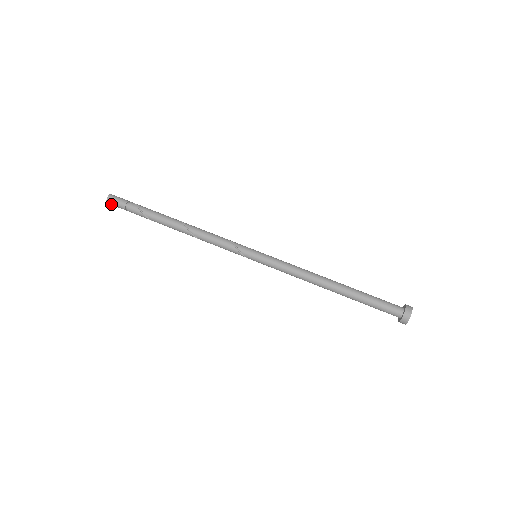
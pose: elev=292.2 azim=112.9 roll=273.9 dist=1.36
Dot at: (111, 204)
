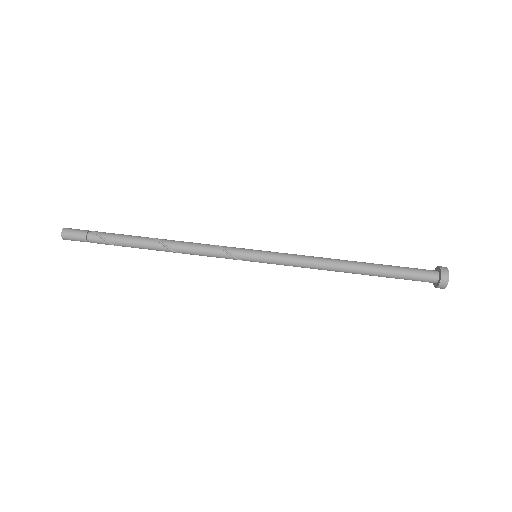
Dot at: occluded
